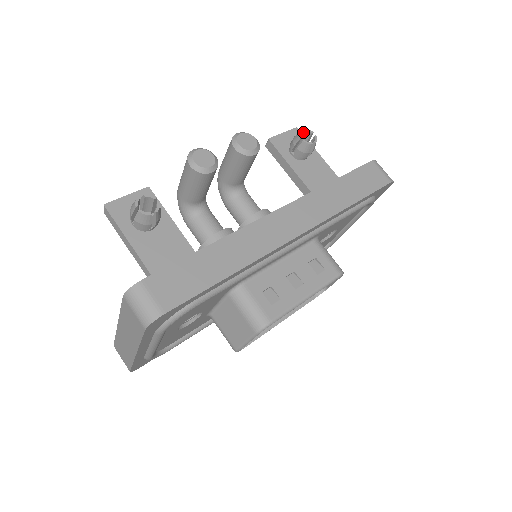
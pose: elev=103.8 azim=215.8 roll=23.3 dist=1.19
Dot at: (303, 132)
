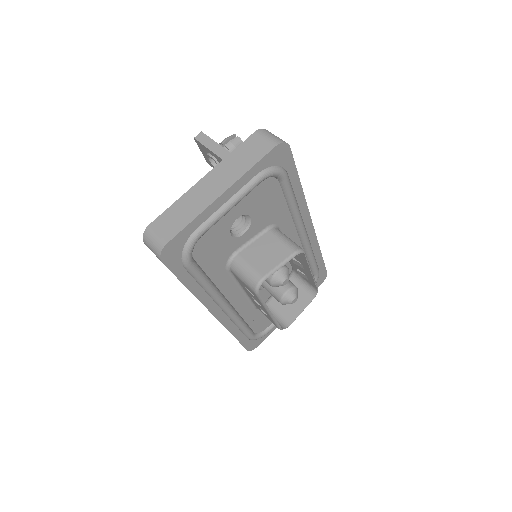
Dot at: occluded
